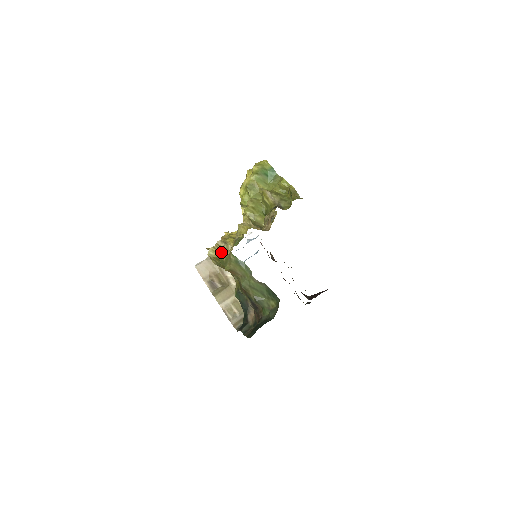
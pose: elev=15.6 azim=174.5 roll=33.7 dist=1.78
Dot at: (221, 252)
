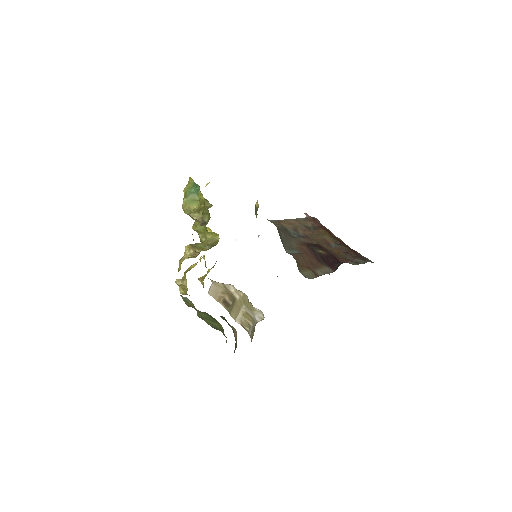
Dot at: (185, 289)
